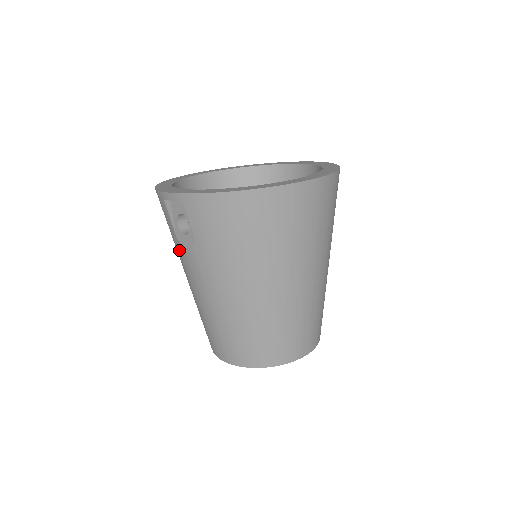
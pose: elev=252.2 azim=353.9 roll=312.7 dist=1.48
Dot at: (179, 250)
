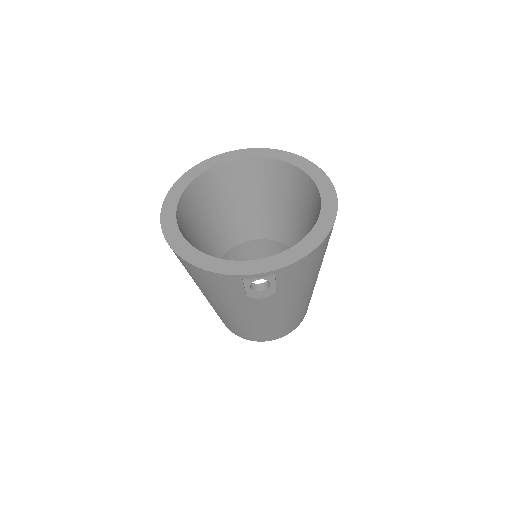
Dot at: (243, 302)
